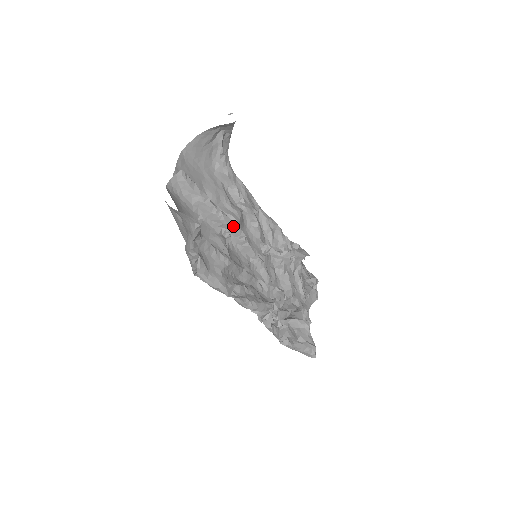
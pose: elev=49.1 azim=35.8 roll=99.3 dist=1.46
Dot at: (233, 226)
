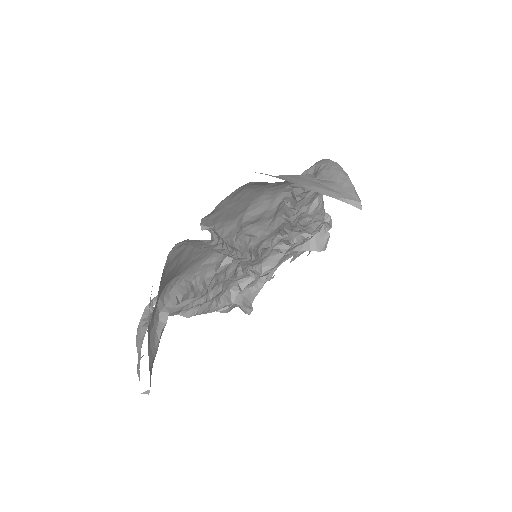
Dot at: (243, 260)
